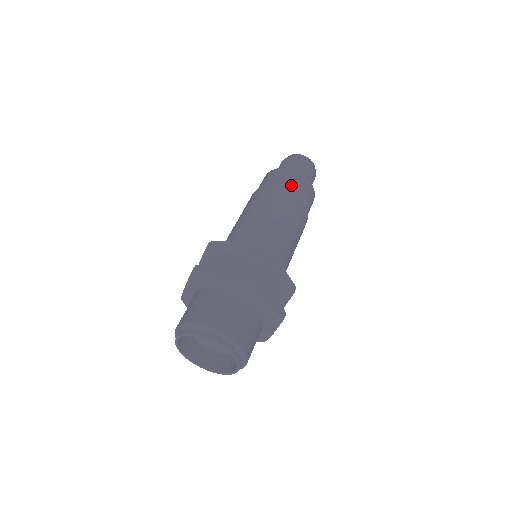
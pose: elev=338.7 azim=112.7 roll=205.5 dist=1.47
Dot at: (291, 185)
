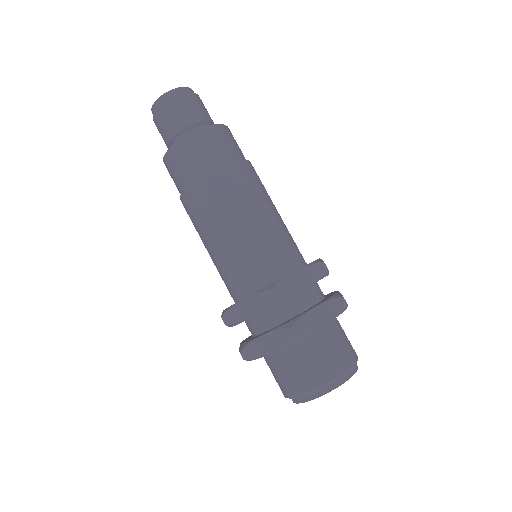
Dot at: (235, 150)
